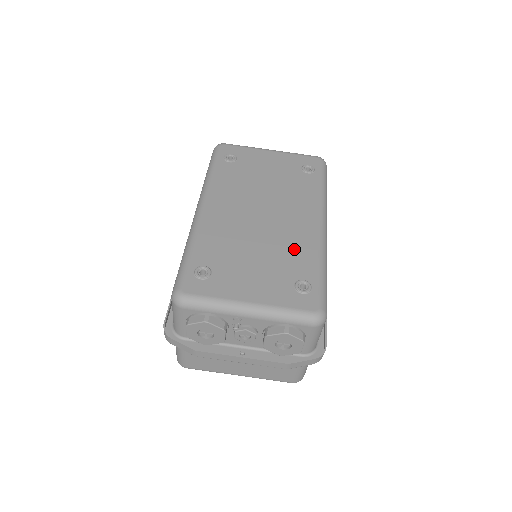
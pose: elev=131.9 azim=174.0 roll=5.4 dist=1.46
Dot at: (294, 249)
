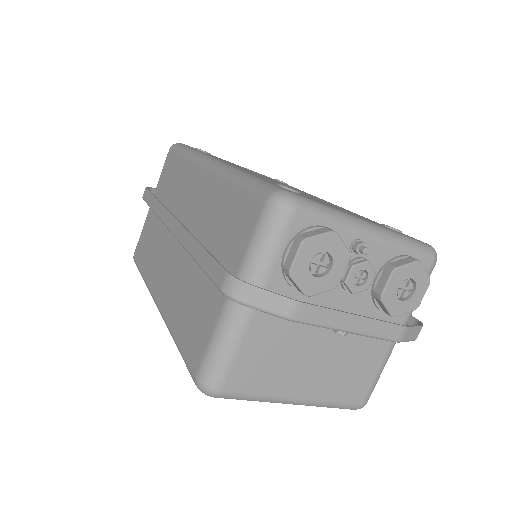
Dot at: occluded
